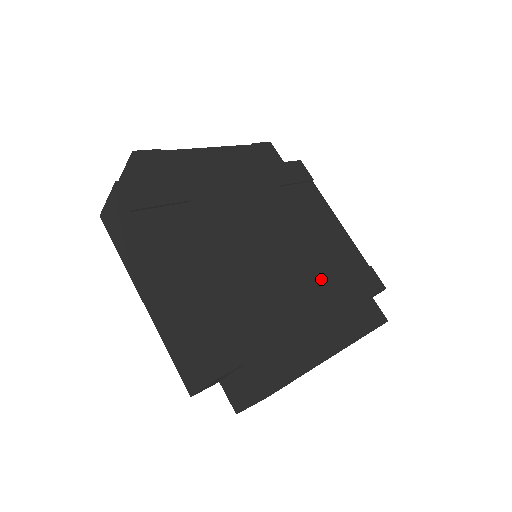
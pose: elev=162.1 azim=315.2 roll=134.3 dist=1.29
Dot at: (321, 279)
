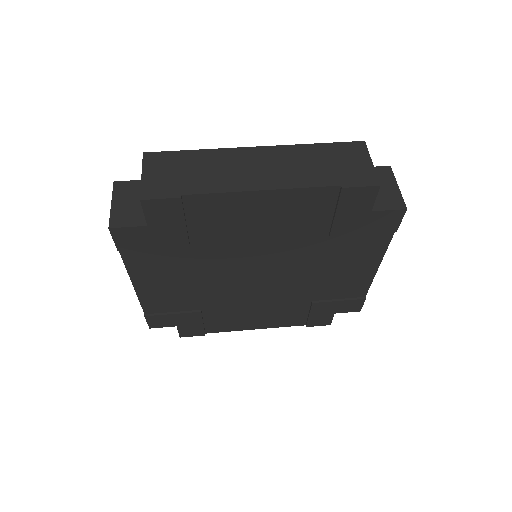
Dot at: (293, 299)
